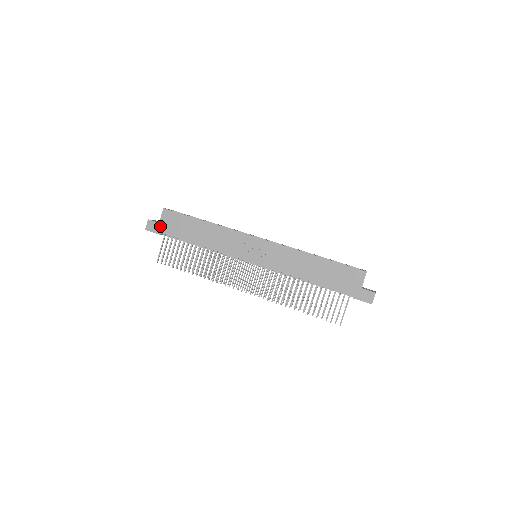
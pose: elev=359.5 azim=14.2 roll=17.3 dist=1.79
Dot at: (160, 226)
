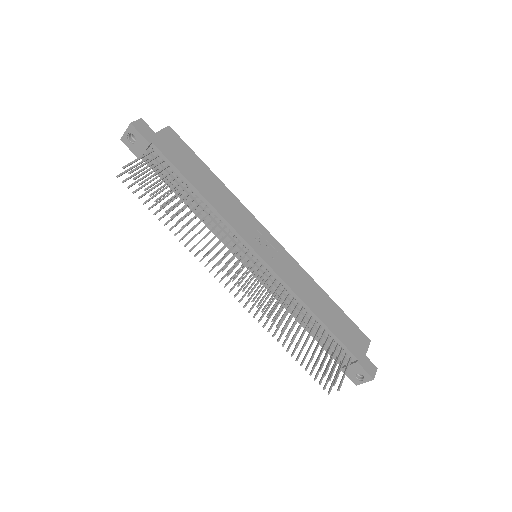
Dot at: (155, 136)
